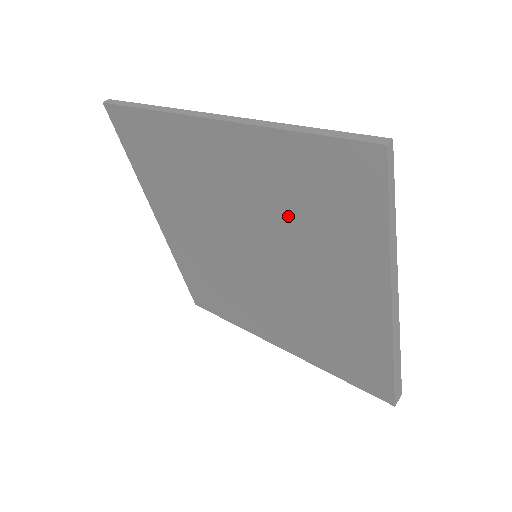
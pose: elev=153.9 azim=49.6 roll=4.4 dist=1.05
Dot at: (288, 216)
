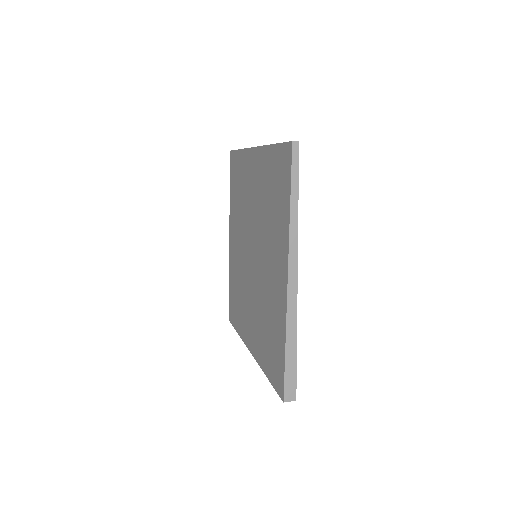
Dot at: (266, 209)
